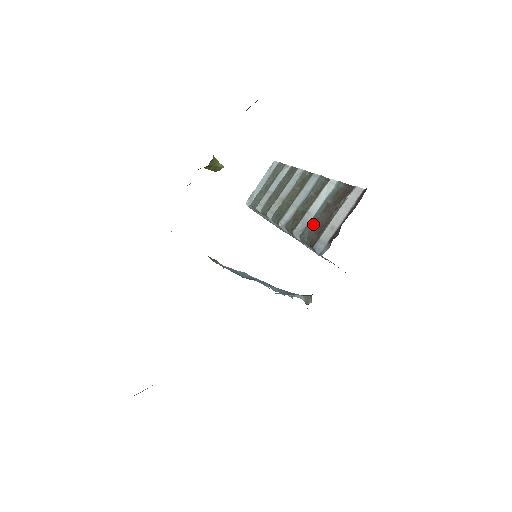
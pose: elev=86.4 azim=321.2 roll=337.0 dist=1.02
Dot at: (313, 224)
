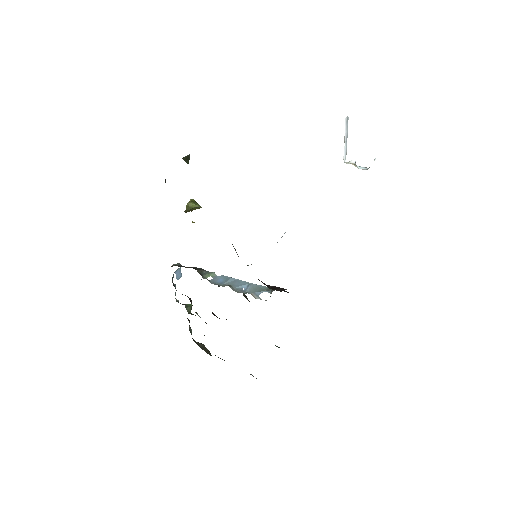
Dot at: occluded
